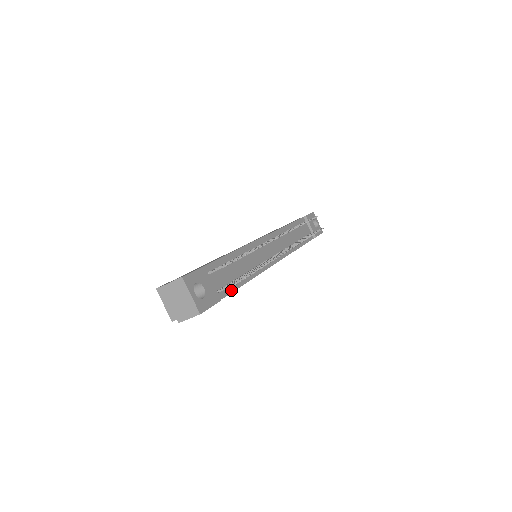
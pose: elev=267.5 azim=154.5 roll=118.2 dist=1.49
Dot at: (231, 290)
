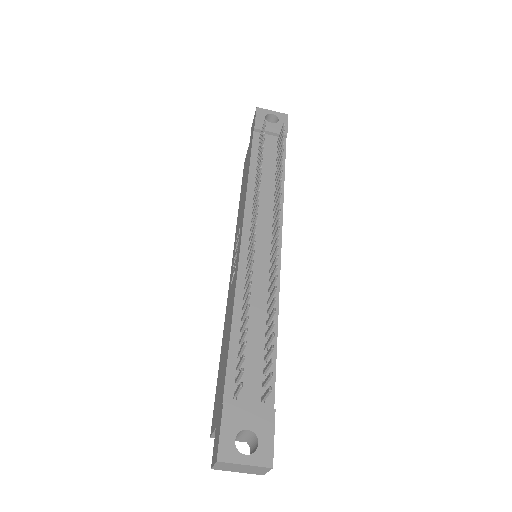
Dot at: (272, 371)
